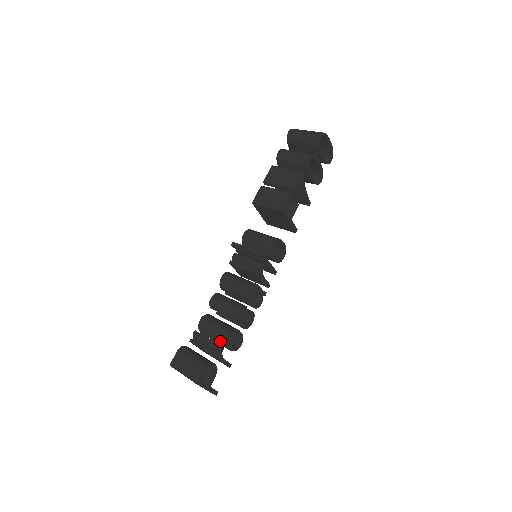
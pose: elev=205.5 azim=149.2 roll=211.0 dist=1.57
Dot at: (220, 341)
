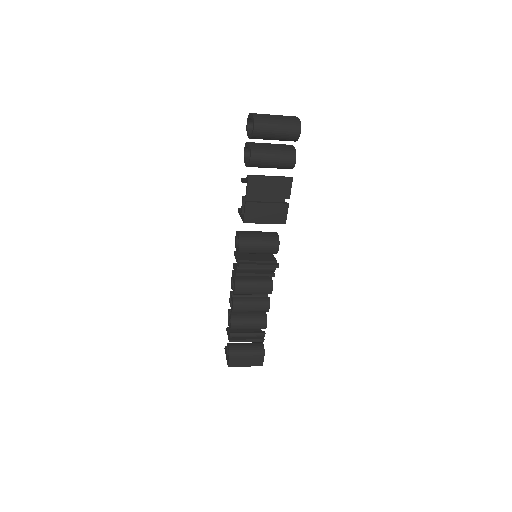
Dot at: occluded
